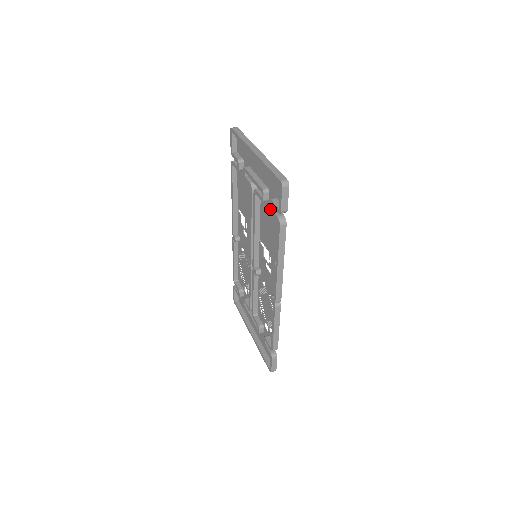
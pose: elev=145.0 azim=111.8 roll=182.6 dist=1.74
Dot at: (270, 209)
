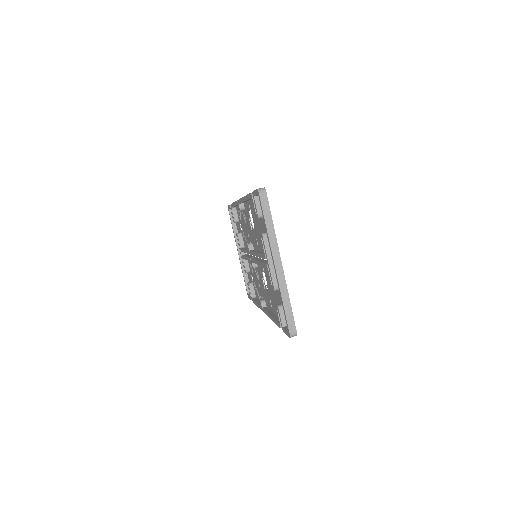
Dot at: (276, 307)
